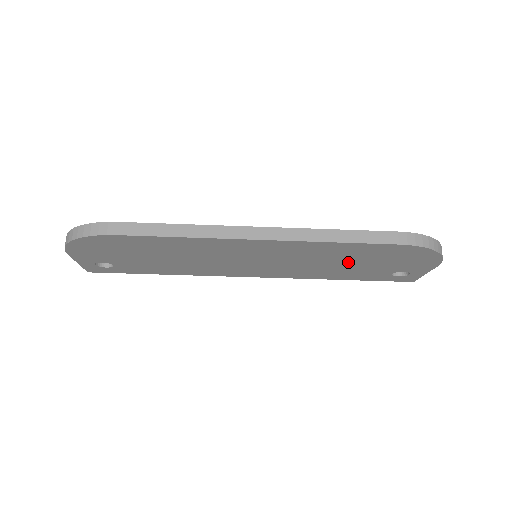
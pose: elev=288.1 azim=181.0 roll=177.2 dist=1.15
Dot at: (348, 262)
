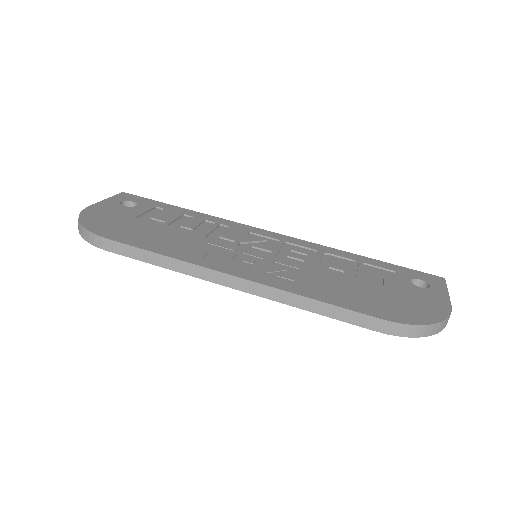
Dot at: occluded
